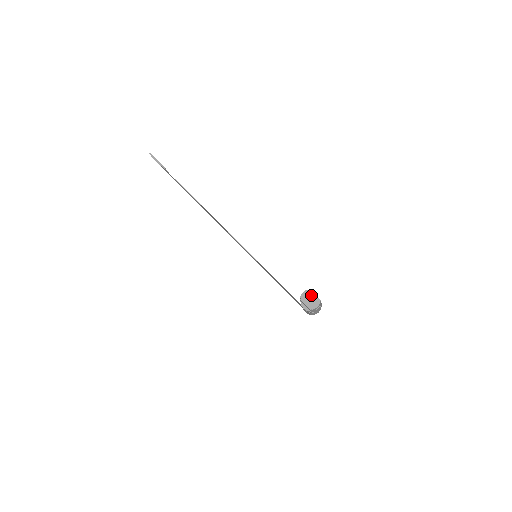
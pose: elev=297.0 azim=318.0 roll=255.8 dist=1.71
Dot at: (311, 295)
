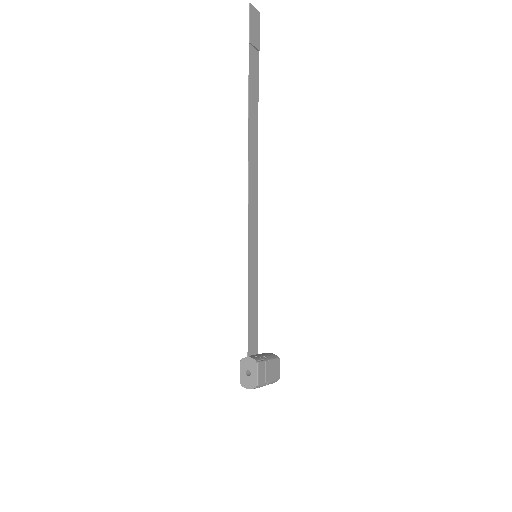
Dot at: (253, 370)
